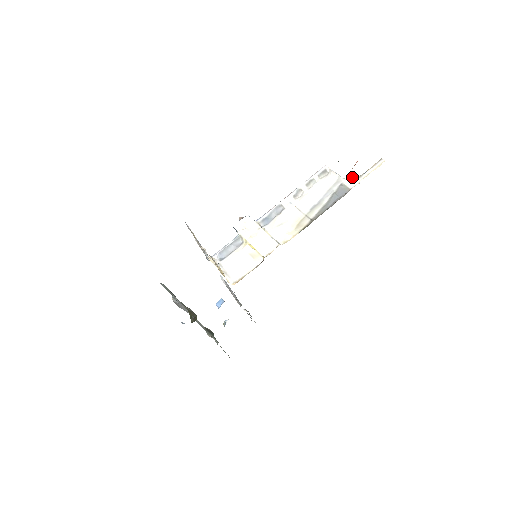
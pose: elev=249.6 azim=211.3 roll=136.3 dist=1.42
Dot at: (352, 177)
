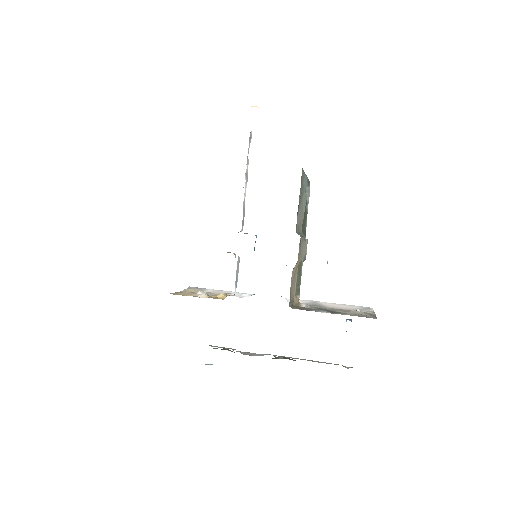
Dot at: occluded
